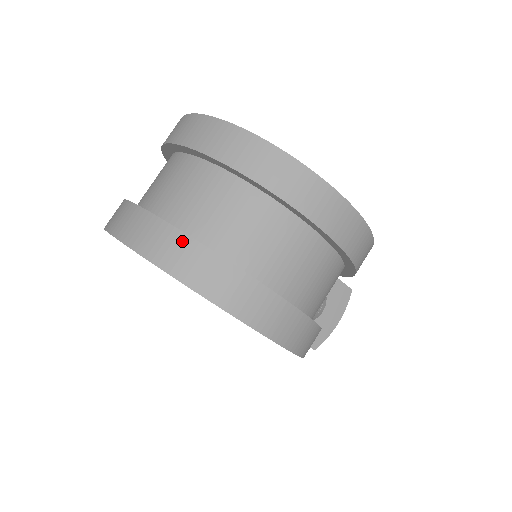
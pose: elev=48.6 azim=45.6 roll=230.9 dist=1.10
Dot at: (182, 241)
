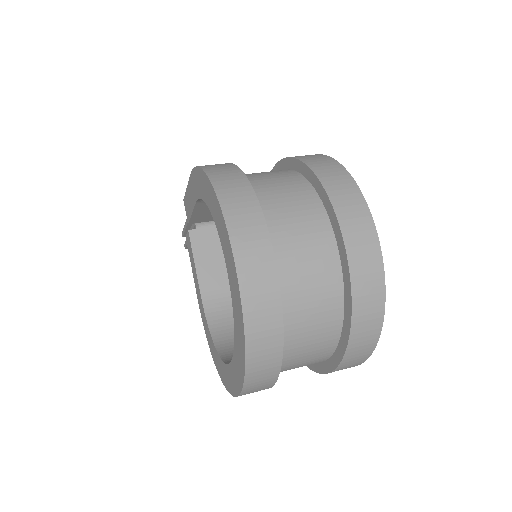
Dot at: (276, 358)
